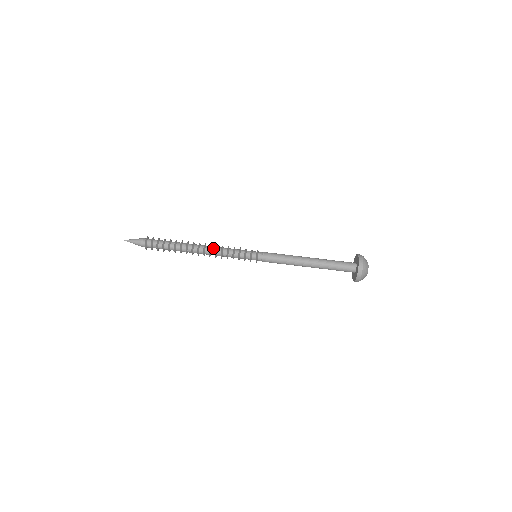
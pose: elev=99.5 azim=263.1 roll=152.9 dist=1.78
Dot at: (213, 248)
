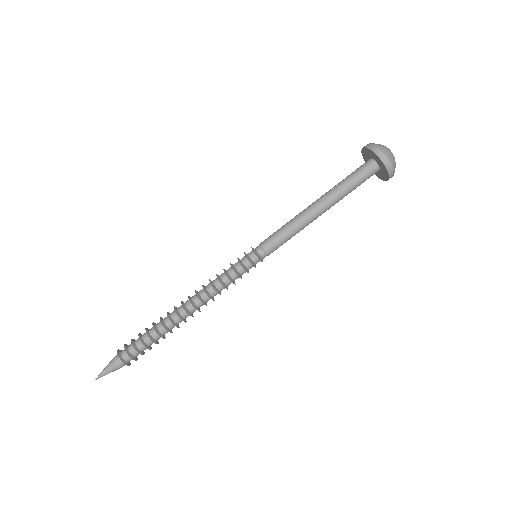
Dot at: (205, 298)
